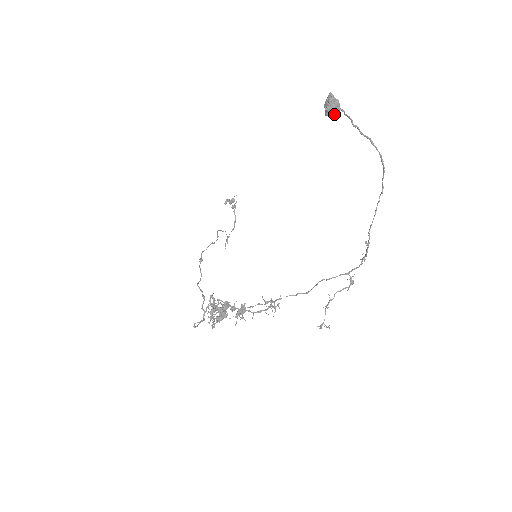
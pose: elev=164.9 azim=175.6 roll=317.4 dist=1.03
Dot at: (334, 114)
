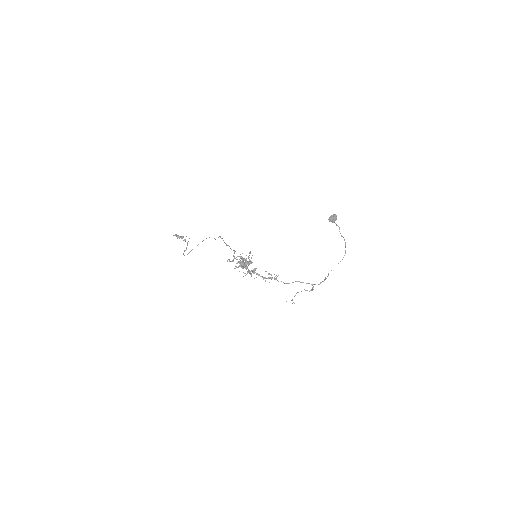
Dot at: (332, 222)
